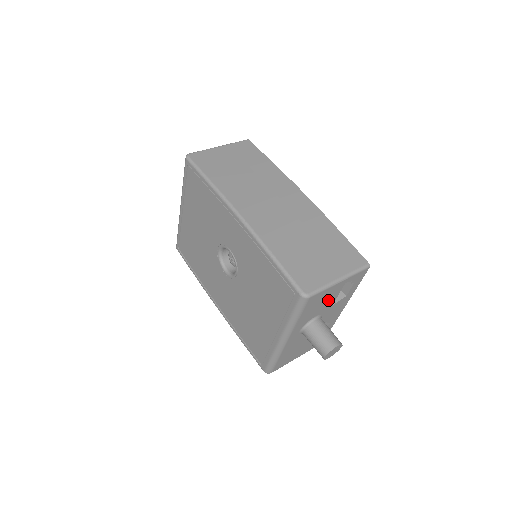
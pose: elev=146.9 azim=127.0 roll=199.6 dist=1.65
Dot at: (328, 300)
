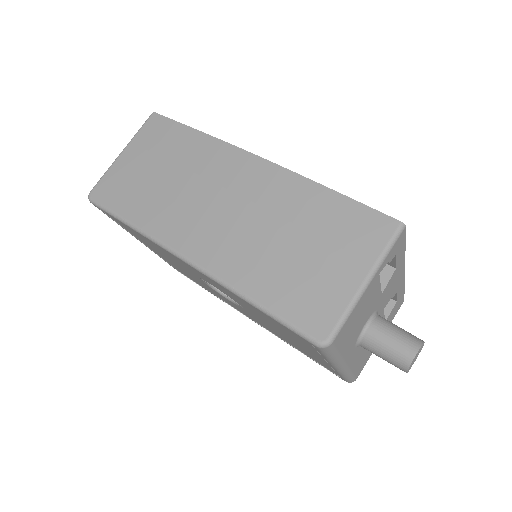
Dot at: (369, 303)
